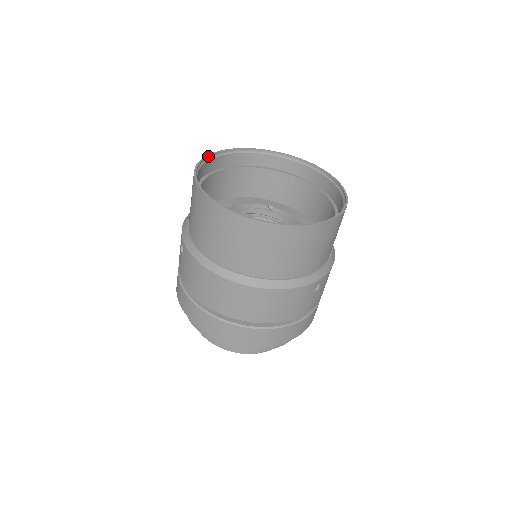
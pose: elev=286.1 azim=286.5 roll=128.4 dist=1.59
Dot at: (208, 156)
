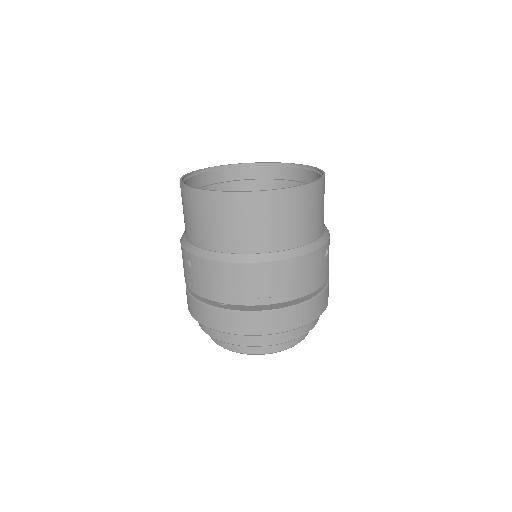
Dot at: (185, 176)
